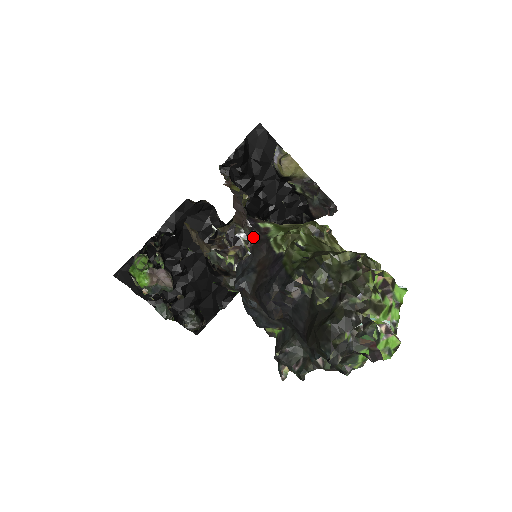
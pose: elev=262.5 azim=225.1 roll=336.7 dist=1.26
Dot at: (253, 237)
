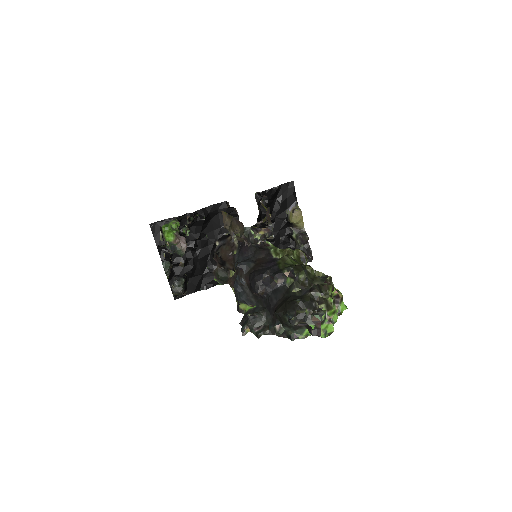
Dot at: (258, 245)
